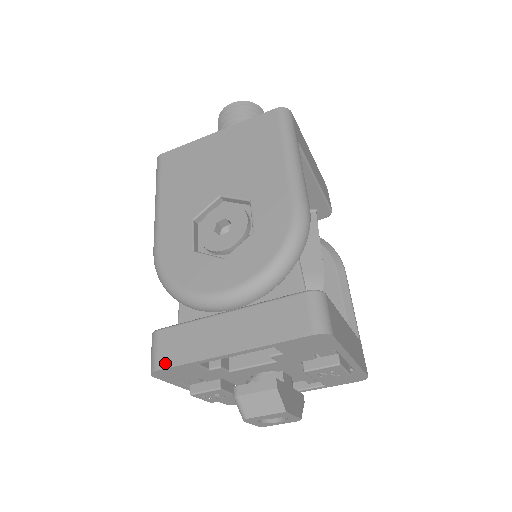
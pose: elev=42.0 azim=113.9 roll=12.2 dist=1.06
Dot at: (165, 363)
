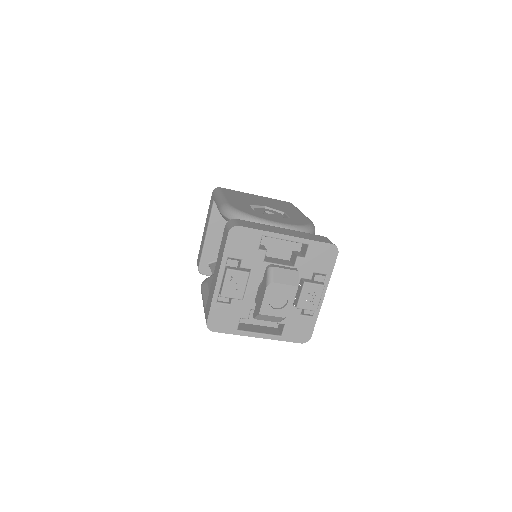
Dot at: (245, 226)
